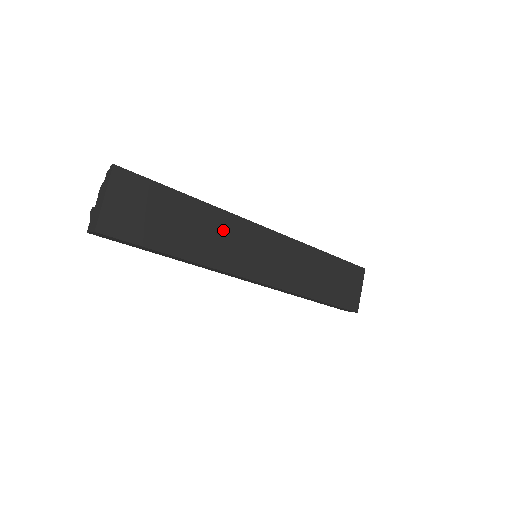
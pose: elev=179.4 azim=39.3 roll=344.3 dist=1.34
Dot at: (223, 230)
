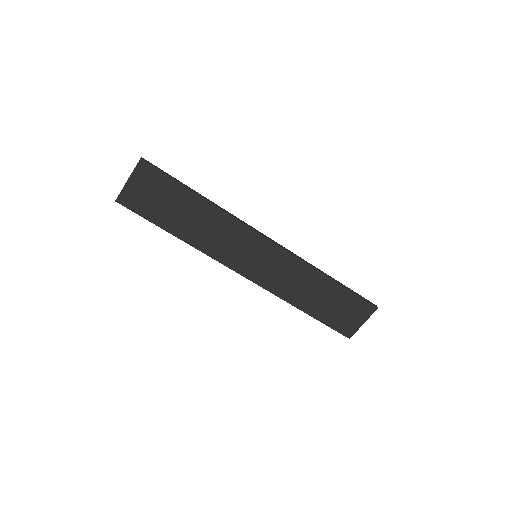
Dot at: (223, 229)
